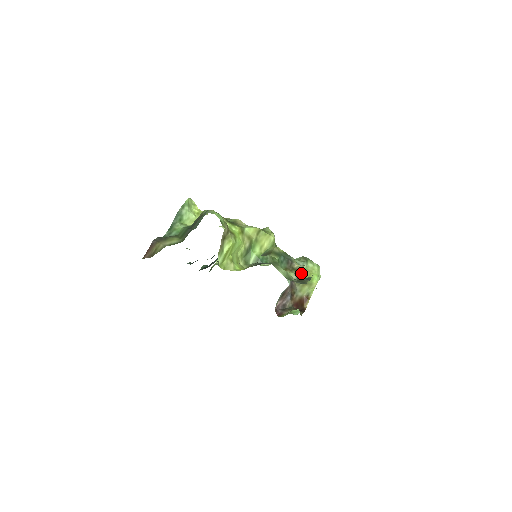
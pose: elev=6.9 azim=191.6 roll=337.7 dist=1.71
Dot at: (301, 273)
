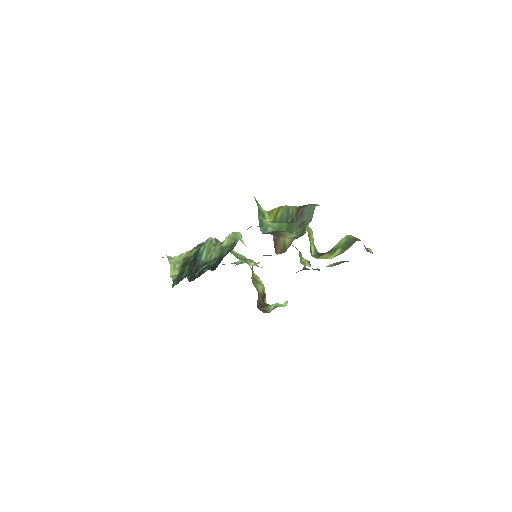
Dot at: (310, 264)
